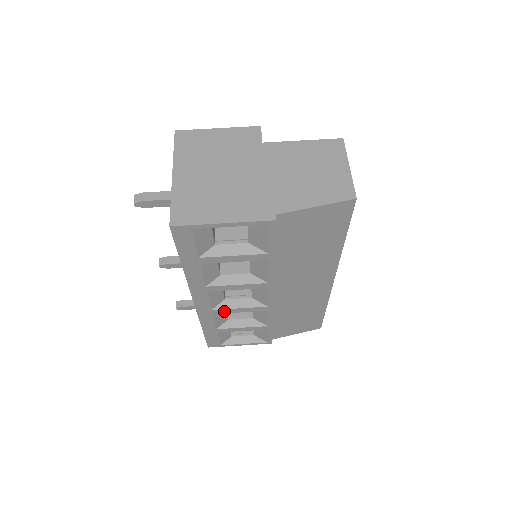
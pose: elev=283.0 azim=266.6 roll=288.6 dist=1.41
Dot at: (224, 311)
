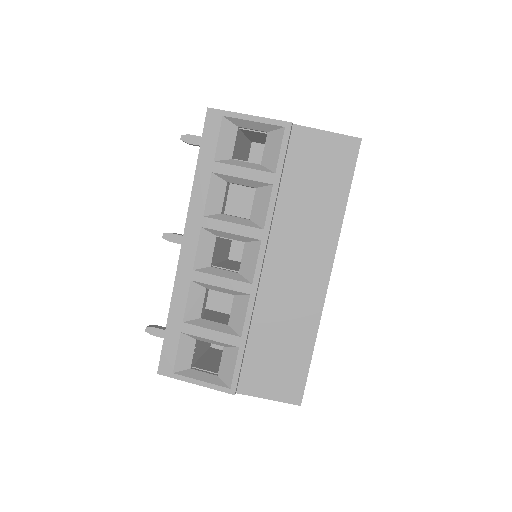
Dot at: (204, 278)
